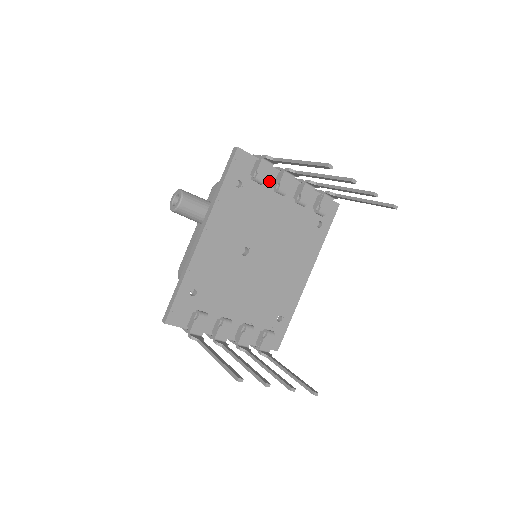
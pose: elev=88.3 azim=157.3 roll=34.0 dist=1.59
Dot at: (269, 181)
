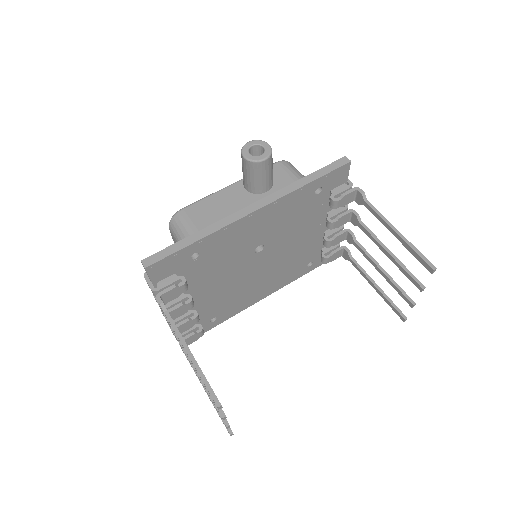
Dot at: occluded
